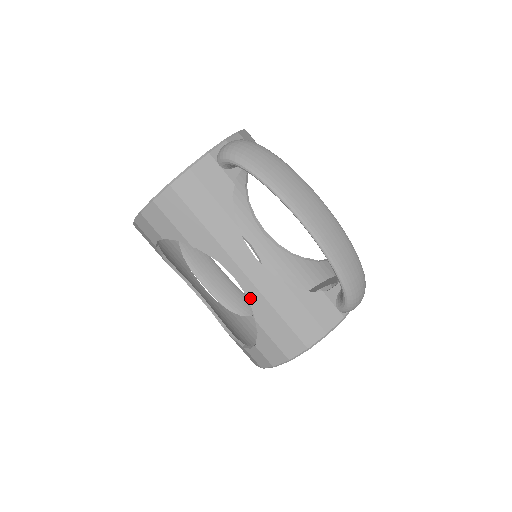
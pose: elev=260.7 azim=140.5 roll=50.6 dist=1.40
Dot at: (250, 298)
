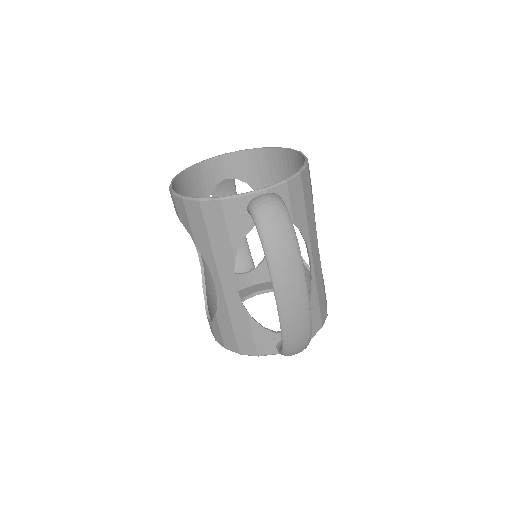
Dot at: (219, 303)
